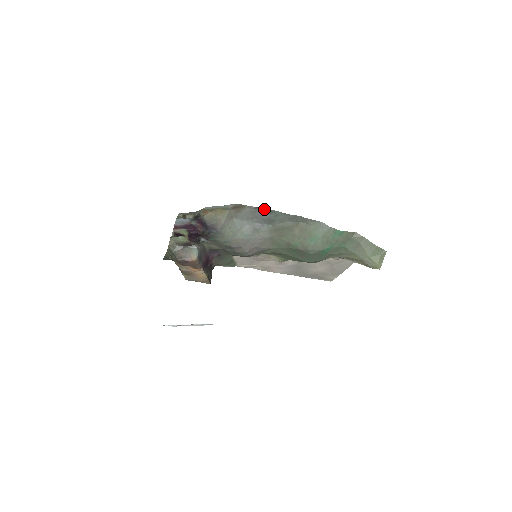
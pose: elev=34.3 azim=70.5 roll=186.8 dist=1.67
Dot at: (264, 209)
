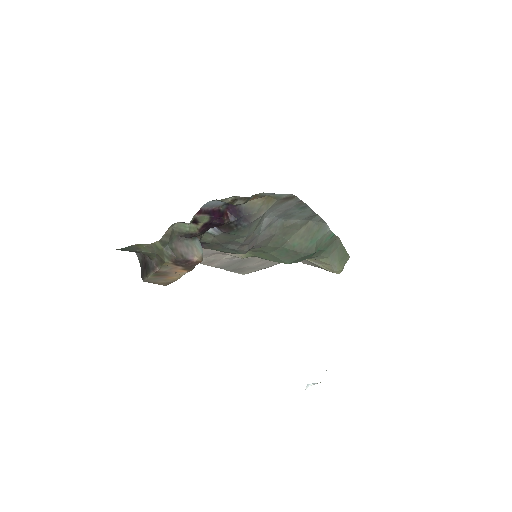
Dot at: (303, 204)
